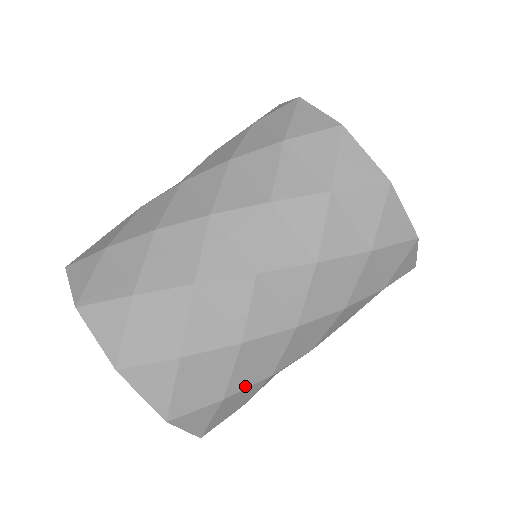
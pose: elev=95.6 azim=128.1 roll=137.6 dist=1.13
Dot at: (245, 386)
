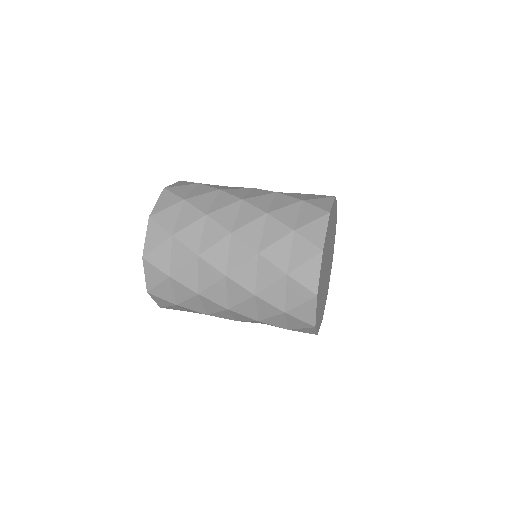
Dot at: (183, 283)
